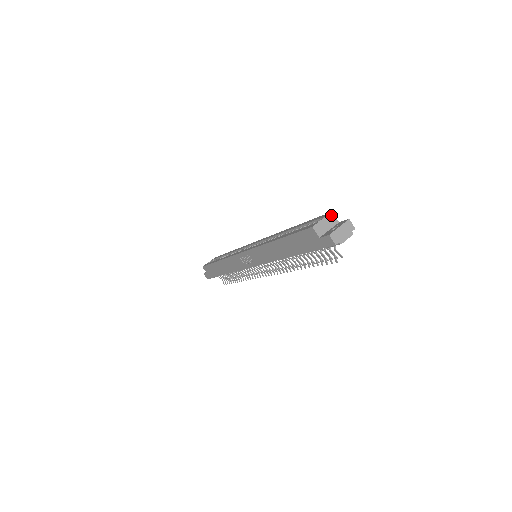
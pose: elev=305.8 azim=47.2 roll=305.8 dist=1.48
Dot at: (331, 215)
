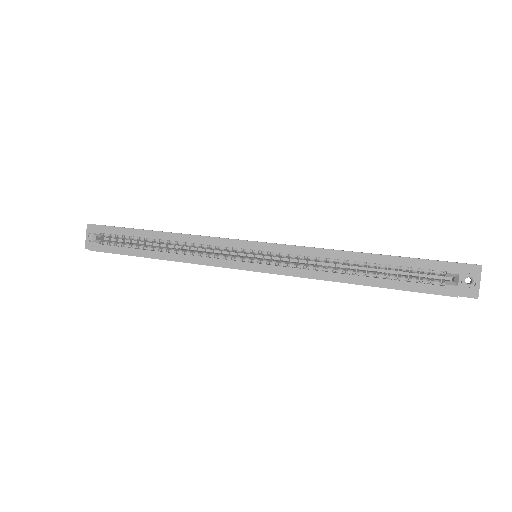
Dot at: (461, 267)
